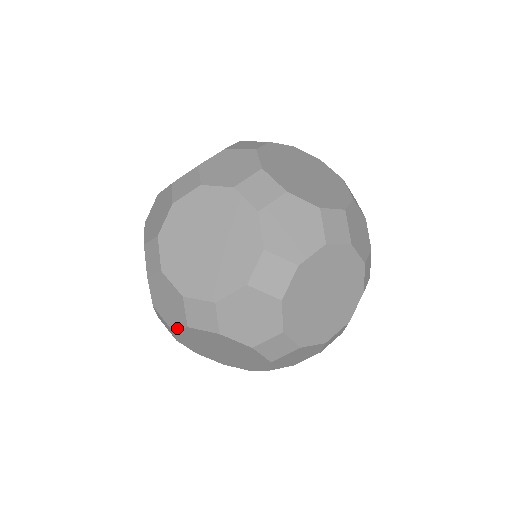
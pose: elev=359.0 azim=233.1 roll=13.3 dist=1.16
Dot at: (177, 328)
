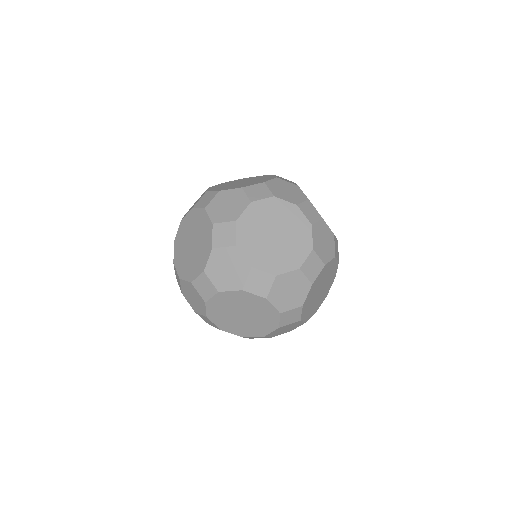
Dot at: (227, 290)
